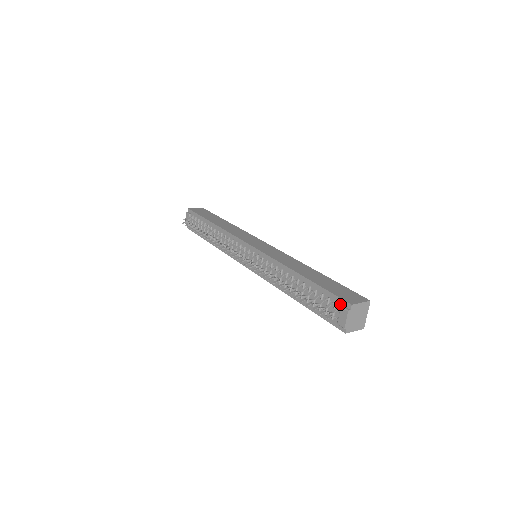
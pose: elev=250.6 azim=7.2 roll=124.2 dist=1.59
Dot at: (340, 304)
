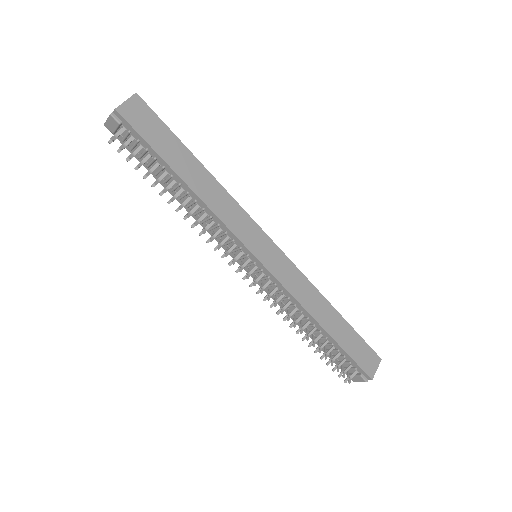
Dot at: (360, 372)
